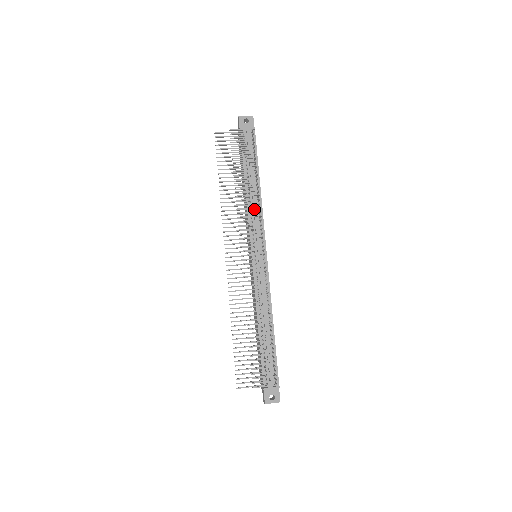
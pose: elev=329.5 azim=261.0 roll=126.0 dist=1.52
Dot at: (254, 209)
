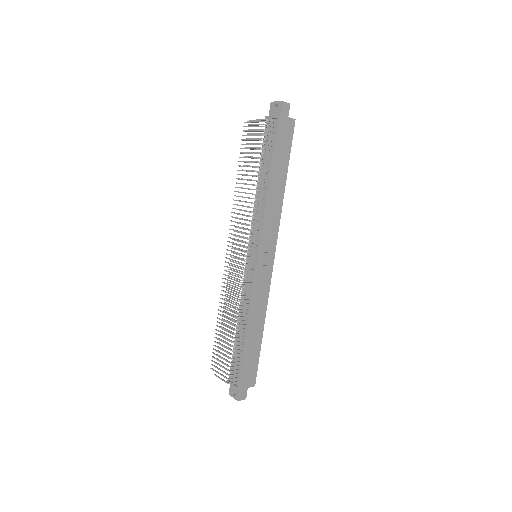
Dot at: occluded
